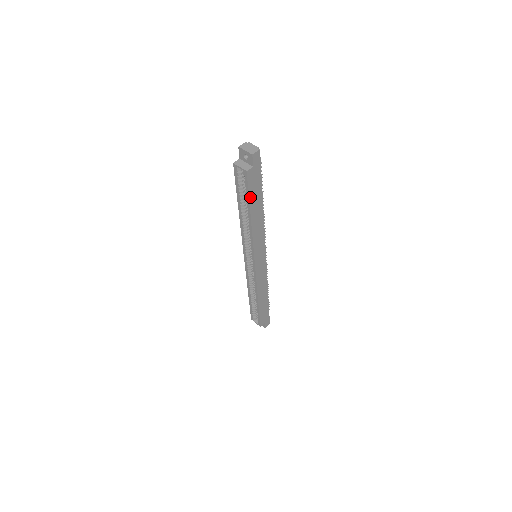
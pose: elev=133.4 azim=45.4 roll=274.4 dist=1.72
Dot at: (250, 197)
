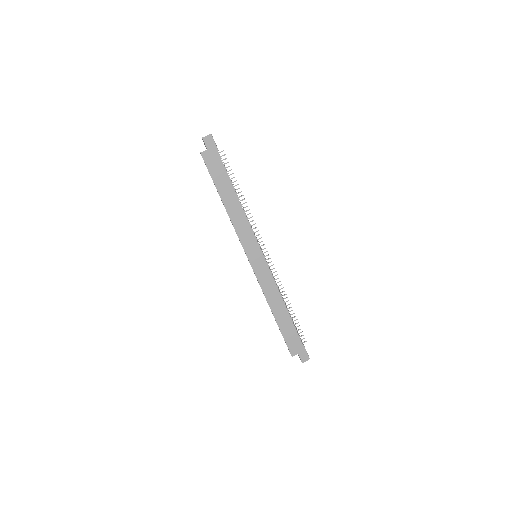
Dot at: (214, 180)
